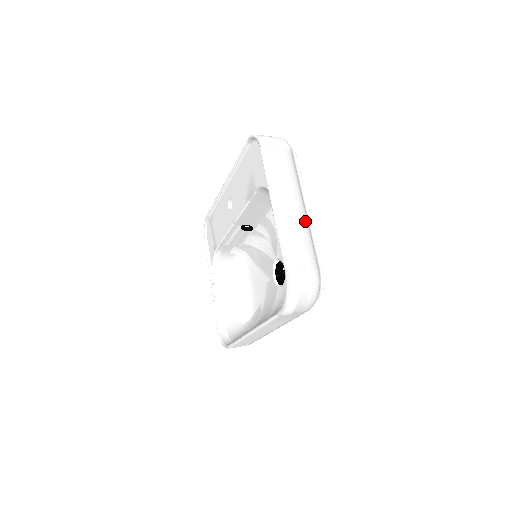
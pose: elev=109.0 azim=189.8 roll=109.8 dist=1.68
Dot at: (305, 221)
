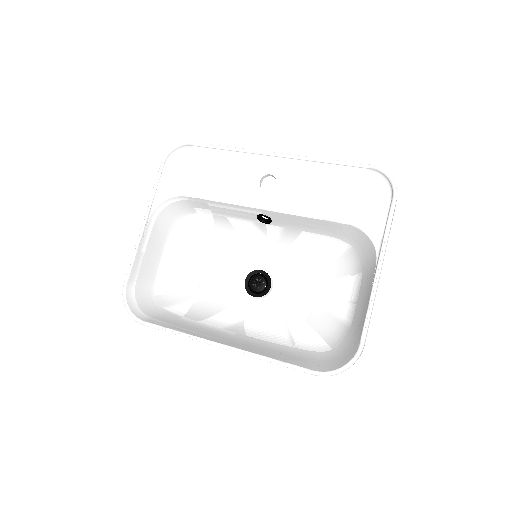
Dot at: occluded
